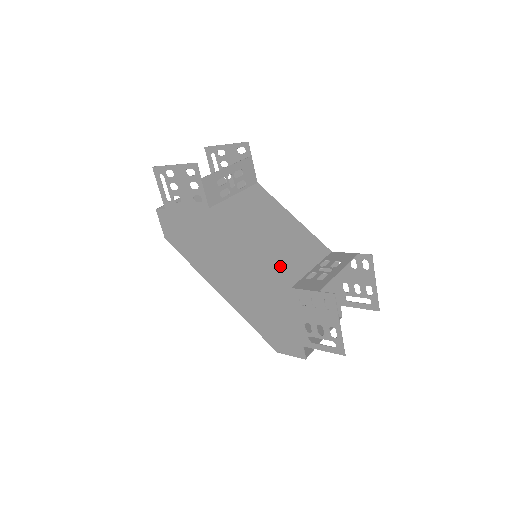
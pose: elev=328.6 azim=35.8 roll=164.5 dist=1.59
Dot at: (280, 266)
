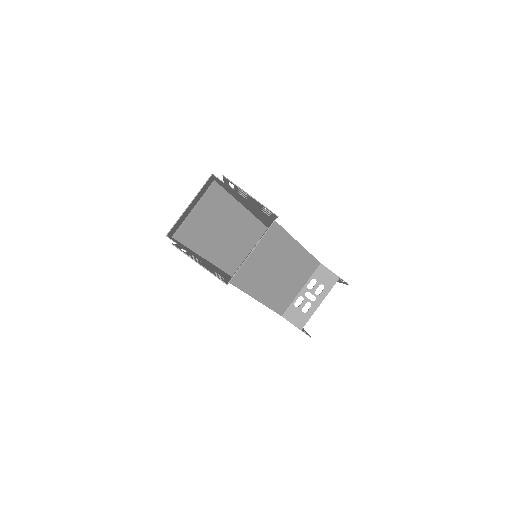
Dot at: (278, 303)
